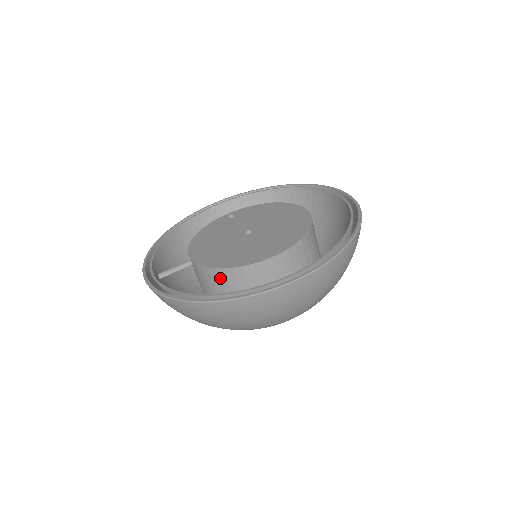
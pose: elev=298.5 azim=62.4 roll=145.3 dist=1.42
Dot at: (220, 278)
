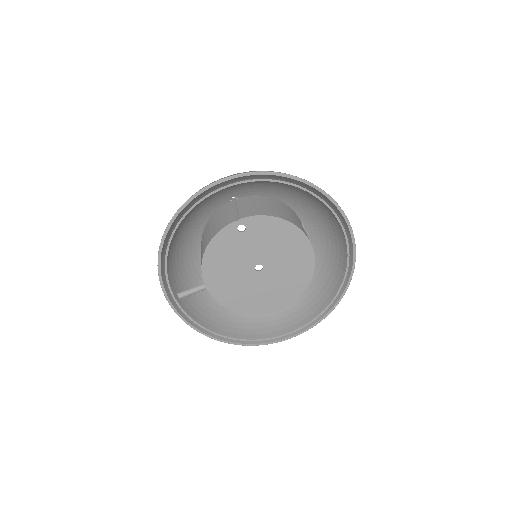
Dot at: occluded
